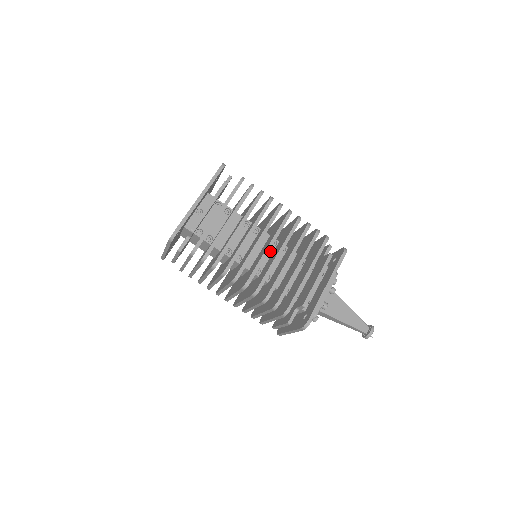
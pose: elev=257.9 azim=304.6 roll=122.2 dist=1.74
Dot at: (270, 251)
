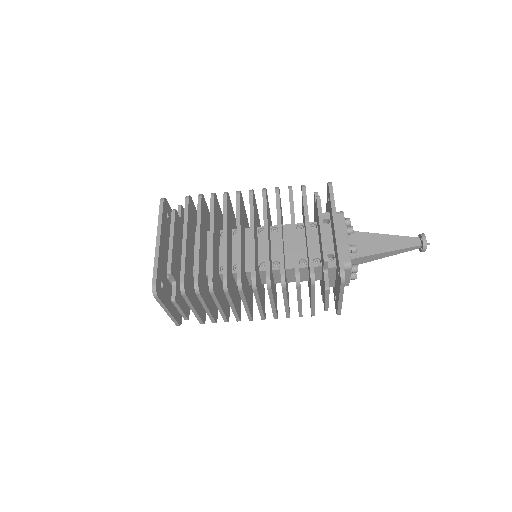
Dot at: (263, 240)
